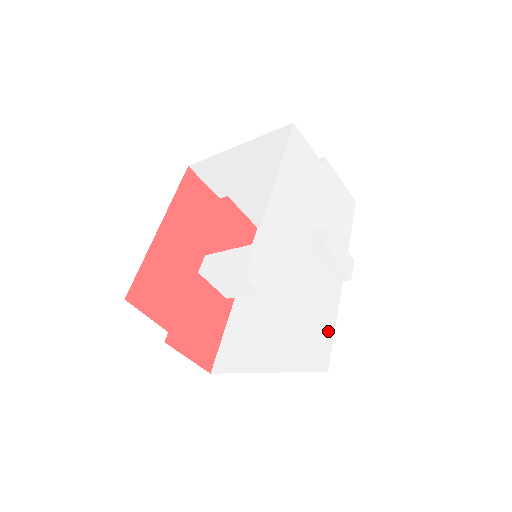
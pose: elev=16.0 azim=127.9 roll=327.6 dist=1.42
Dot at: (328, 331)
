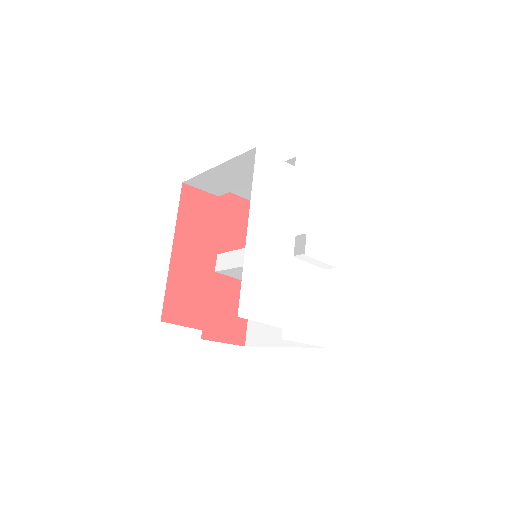
Dot at: (323, 315)
